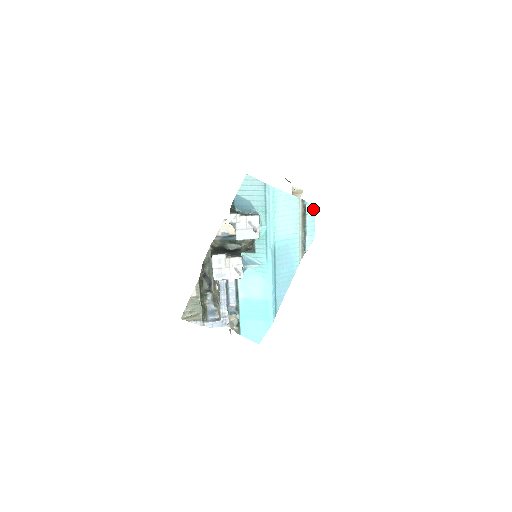
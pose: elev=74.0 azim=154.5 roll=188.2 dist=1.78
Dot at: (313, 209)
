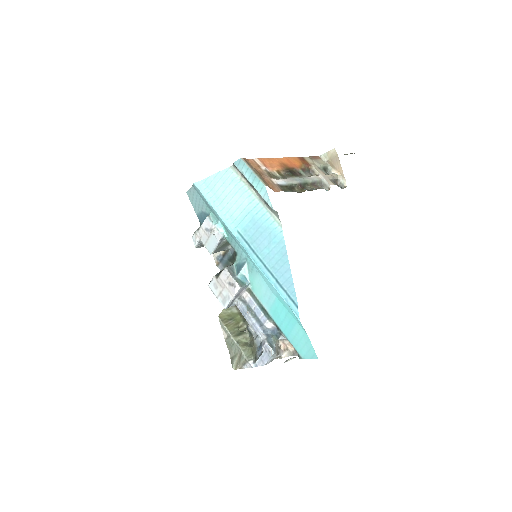
Dot at: (242, 163)
